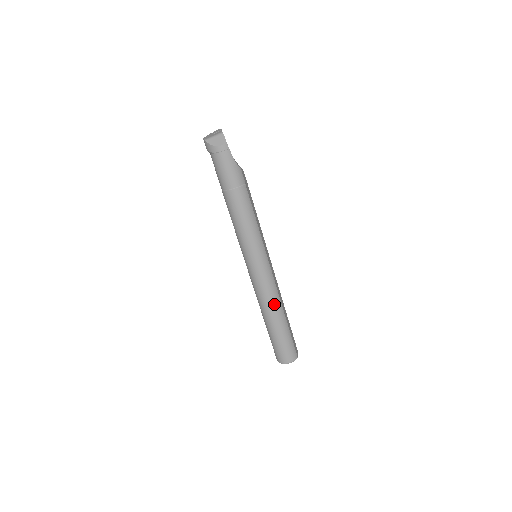
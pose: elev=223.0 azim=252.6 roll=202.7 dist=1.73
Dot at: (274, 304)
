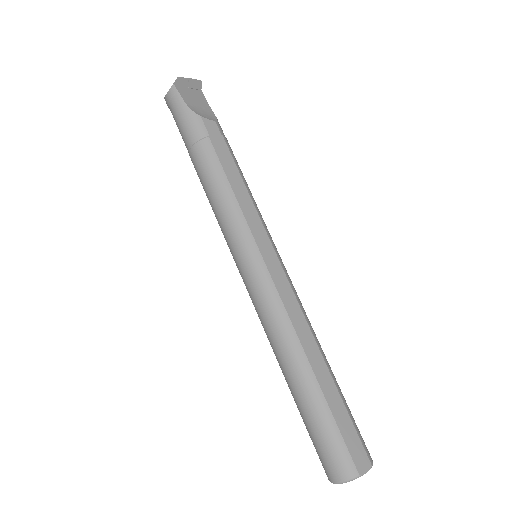
Dot at: (282, 342)
